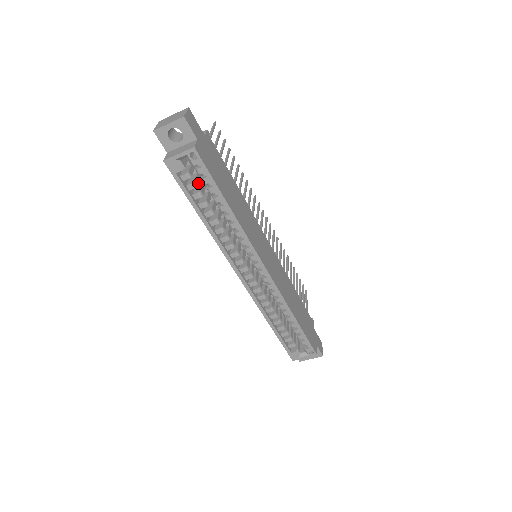
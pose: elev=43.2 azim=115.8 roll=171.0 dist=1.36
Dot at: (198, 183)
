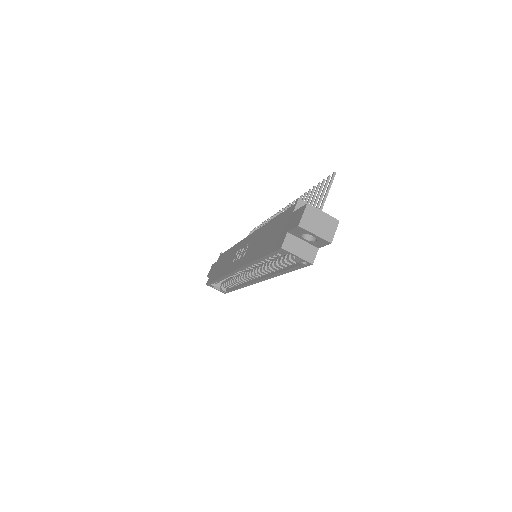
Dot at: occluded
